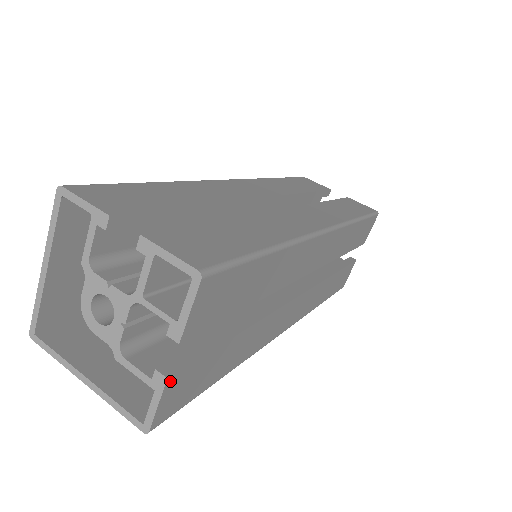
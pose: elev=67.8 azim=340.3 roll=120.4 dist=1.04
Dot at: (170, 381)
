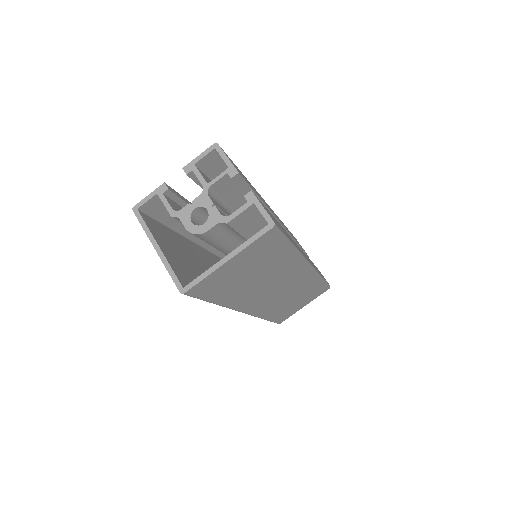
Dot at: (255, 195)
